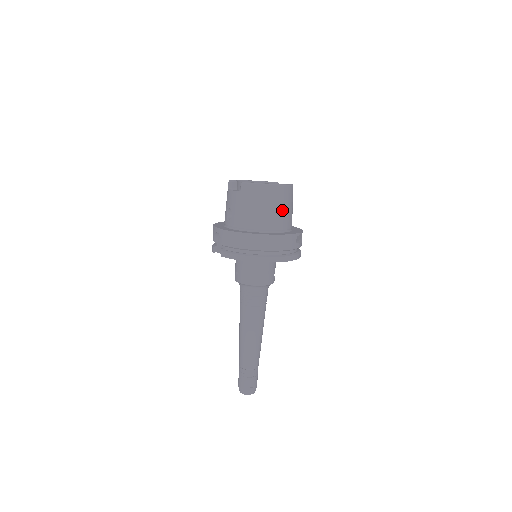
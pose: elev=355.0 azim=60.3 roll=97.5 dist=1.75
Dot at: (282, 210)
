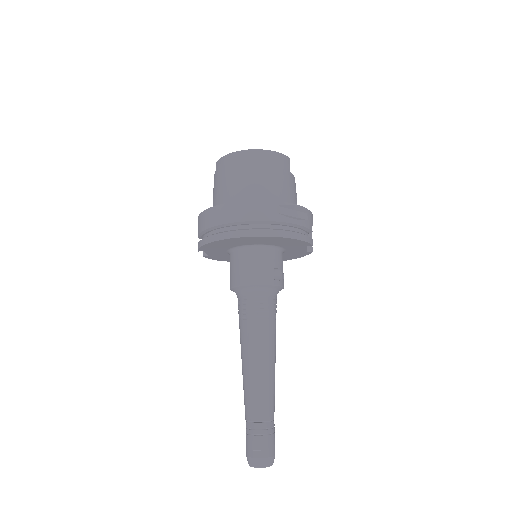
Dot at: (258, 178)
